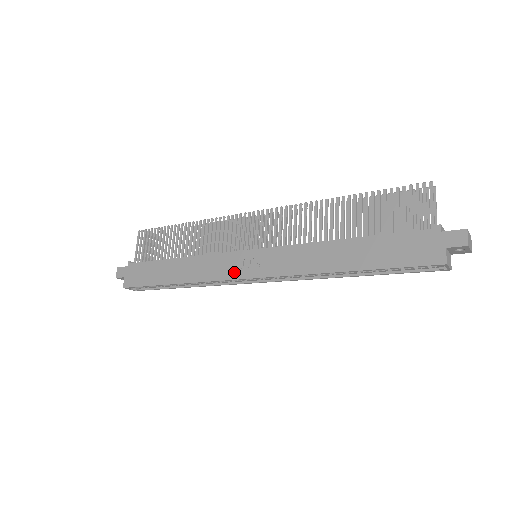
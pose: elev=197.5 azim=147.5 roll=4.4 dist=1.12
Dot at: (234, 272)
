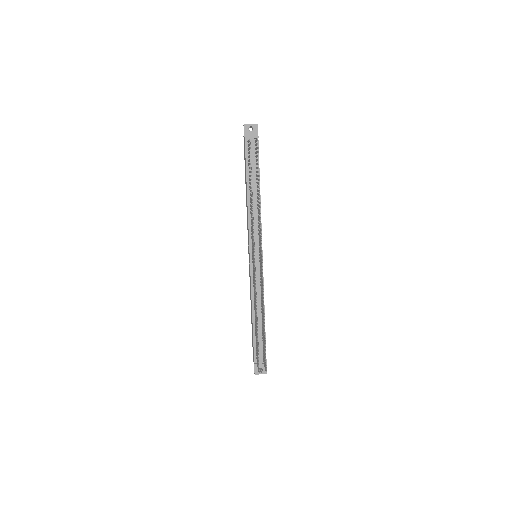
Dot at: (248, 243)
